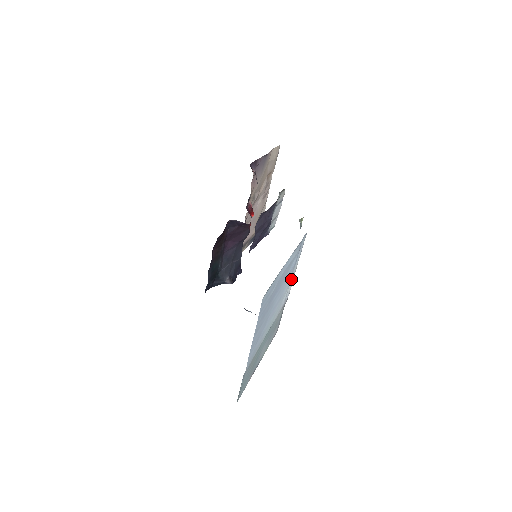
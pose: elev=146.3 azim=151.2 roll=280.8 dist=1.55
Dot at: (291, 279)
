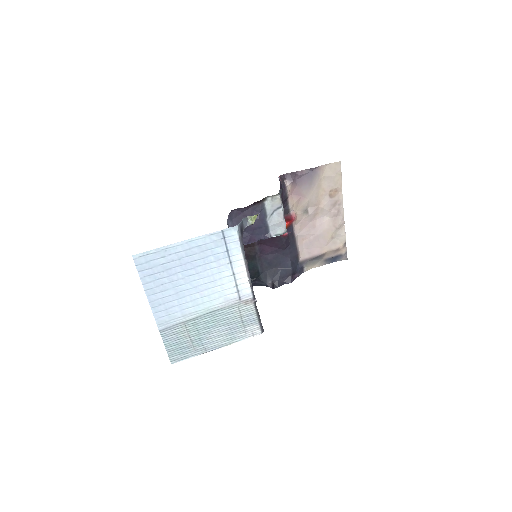
Dot at: (237, 272)
